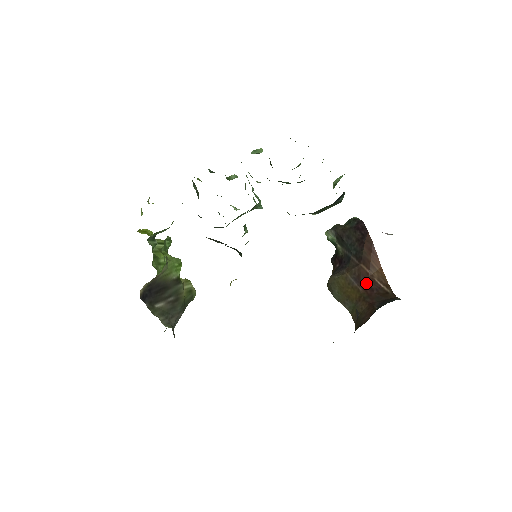
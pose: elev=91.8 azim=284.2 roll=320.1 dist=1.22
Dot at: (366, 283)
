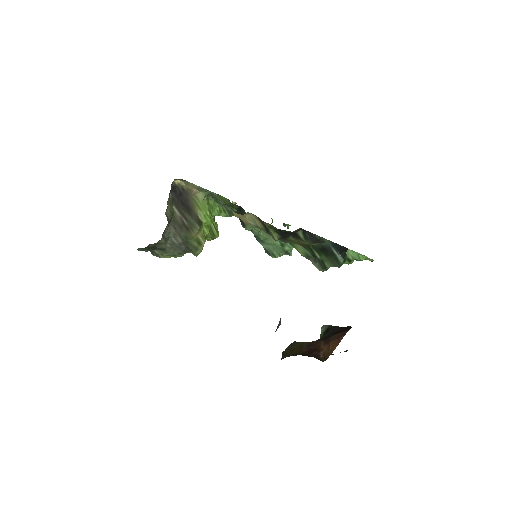
Dot at: (312, 349)
